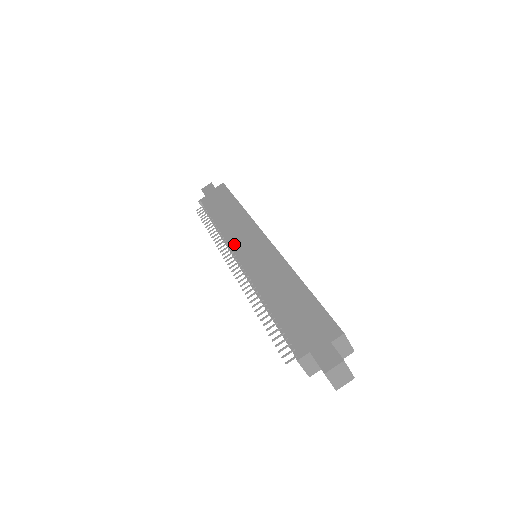
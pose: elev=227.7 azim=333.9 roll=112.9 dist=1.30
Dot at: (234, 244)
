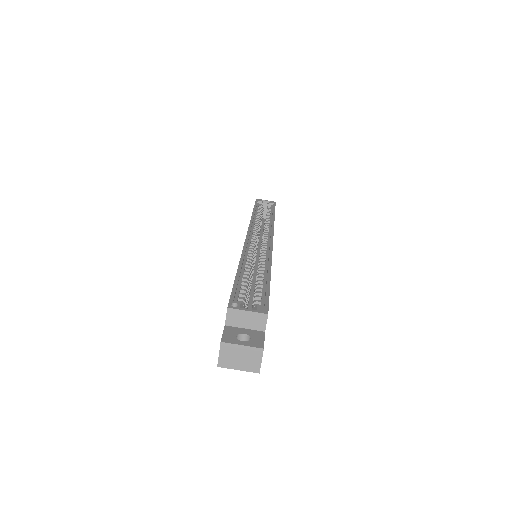
Dot at: occluded
